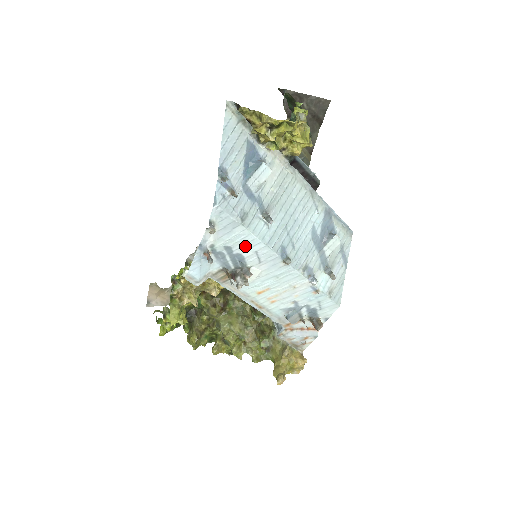
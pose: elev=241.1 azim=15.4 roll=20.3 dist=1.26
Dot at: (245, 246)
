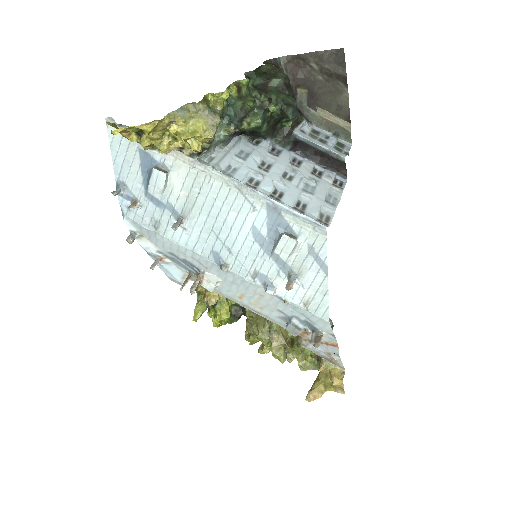
Dot at: (180, 252)
